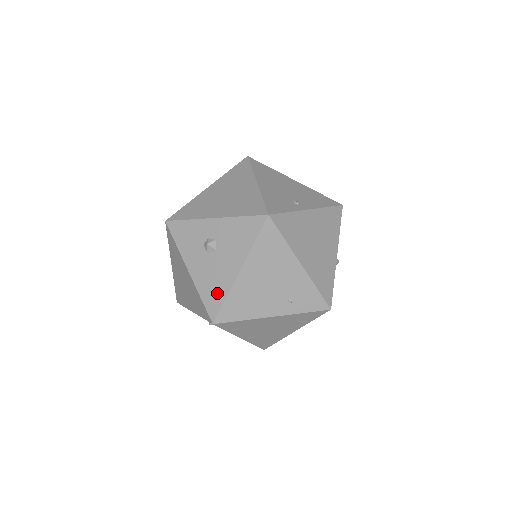
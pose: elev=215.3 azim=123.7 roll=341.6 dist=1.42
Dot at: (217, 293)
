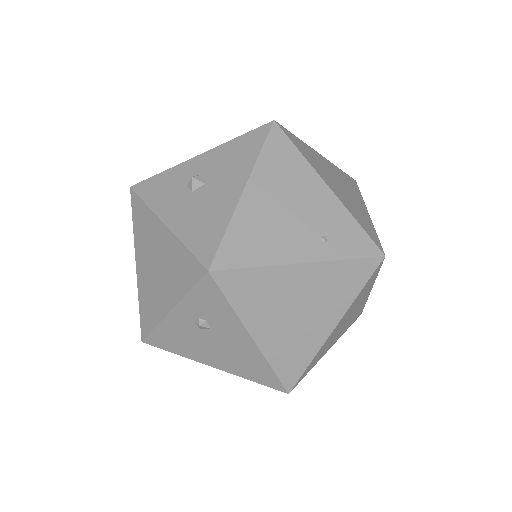
Dot at: (211, 229)
